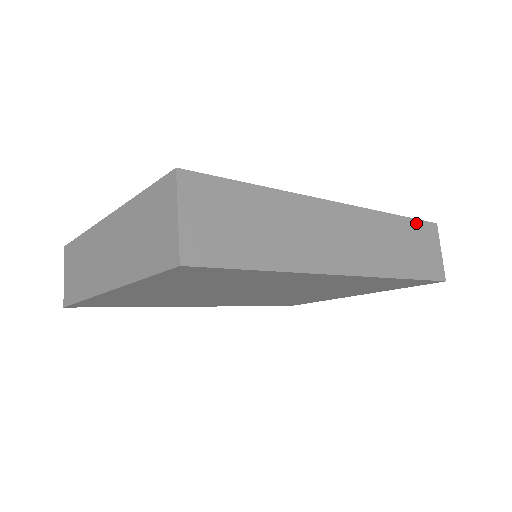
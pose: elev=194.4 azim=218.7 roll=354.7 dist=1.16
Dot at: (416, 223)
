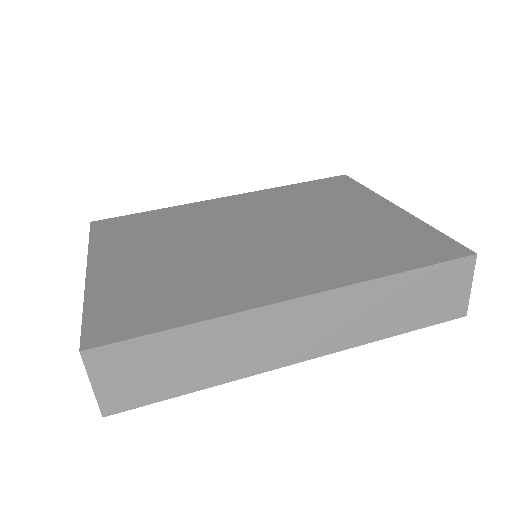
Dot at: (433, 269)
